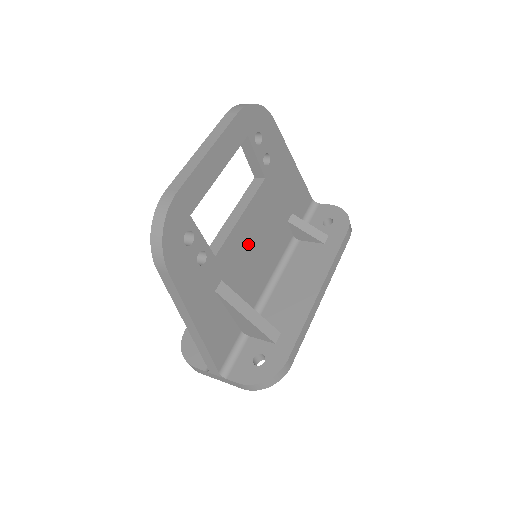
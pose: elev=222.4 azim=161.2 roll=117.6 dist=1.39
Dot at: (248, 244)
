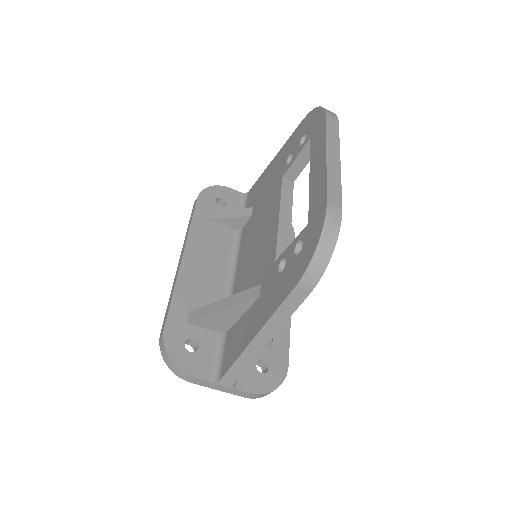
Dot at: occluded
